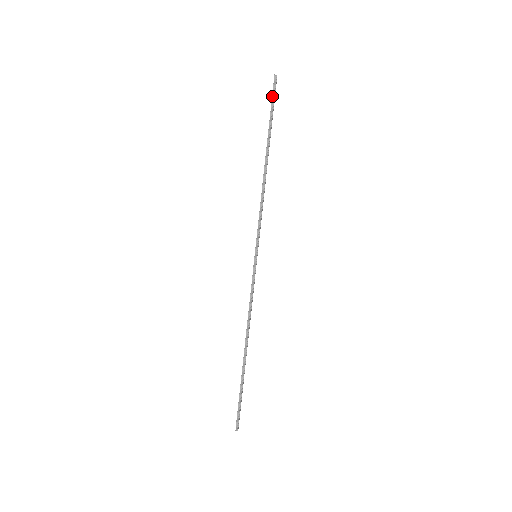
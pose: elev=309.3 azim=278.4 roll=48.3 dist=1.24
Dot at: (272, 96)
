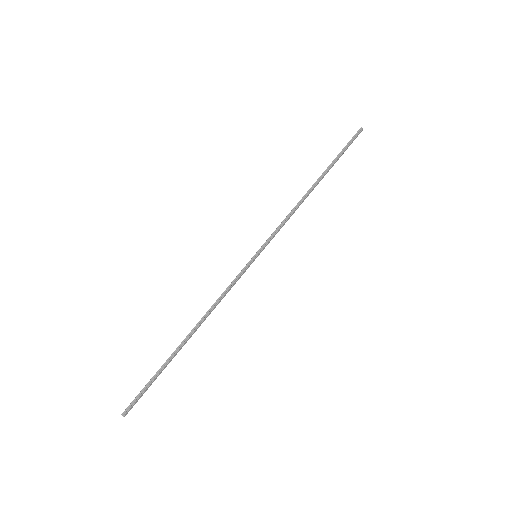
Dot at: (350, 141)
